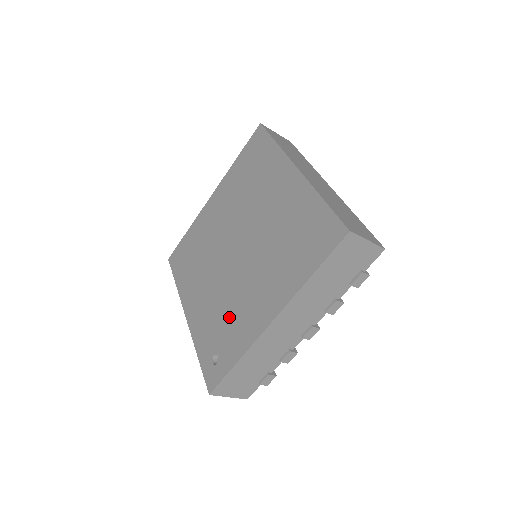
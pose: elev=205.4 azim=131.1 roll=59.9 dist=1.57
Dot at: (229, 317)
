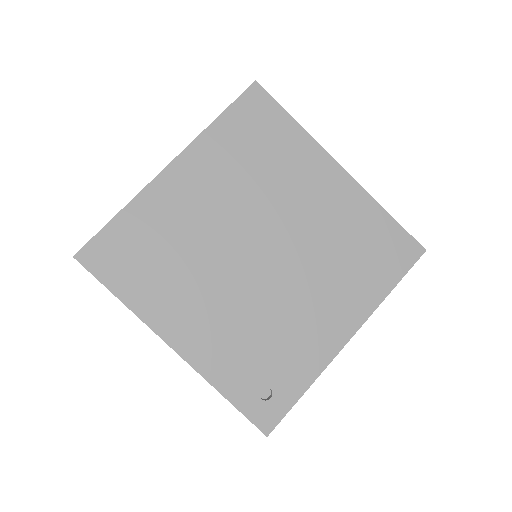
Dot at: (276, 341)
